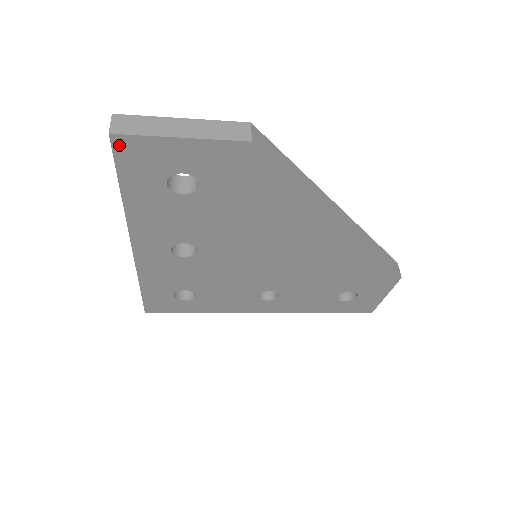
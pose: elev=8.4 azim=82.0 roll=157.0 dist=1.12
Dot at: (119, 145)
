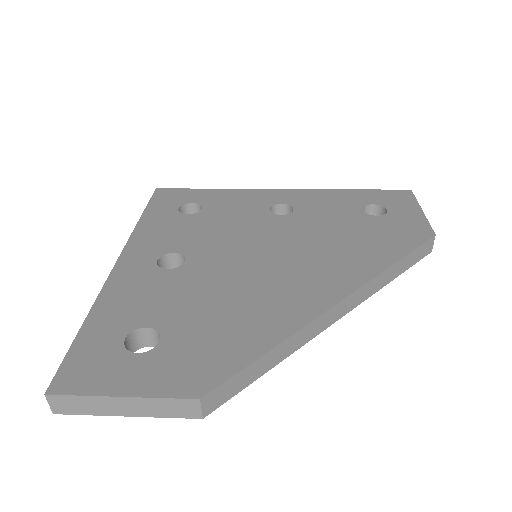
Dot at: occluded
